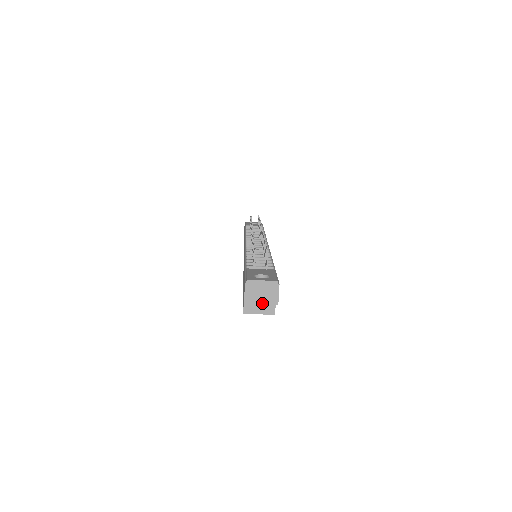
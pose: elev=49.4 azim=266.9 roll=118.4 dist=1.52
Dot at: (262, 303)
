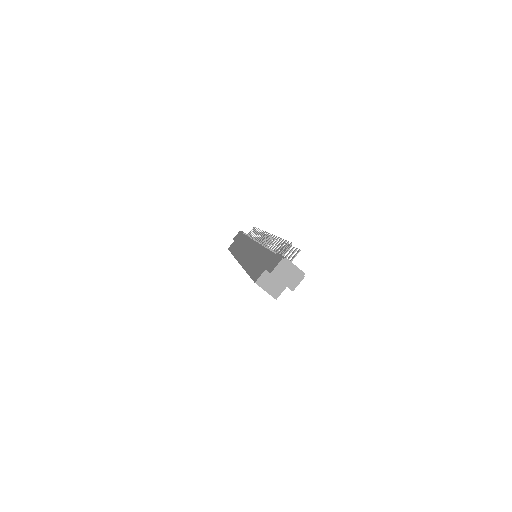
Dot at: (283, 282)
